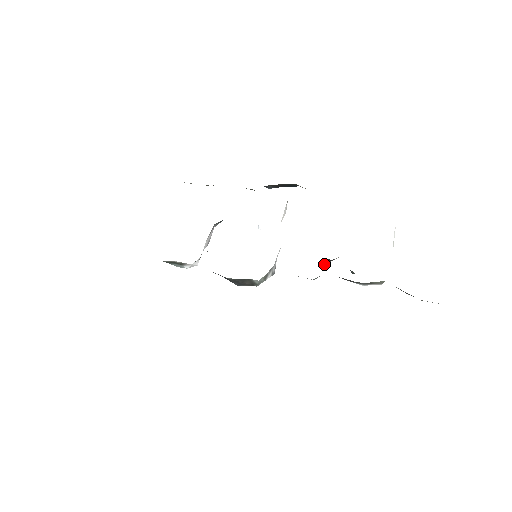
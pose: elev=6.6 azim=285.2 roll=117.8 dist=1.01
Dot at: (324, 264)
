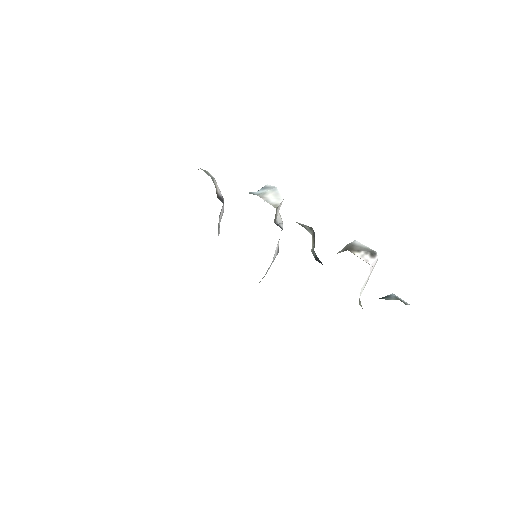
Dot at: occluded
